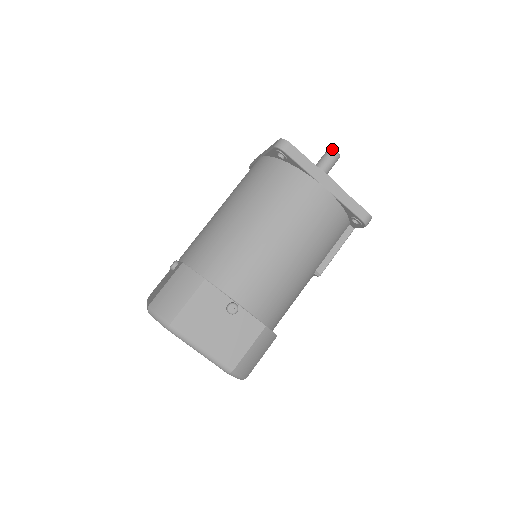
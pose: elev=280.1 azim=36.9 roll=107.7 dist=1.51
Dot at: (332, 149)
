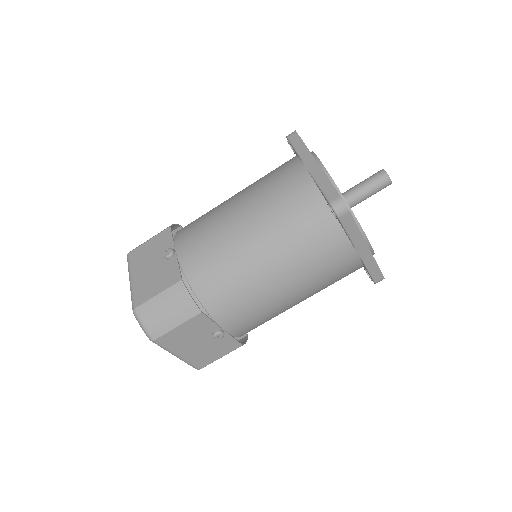
Dot at: (388, 177)
